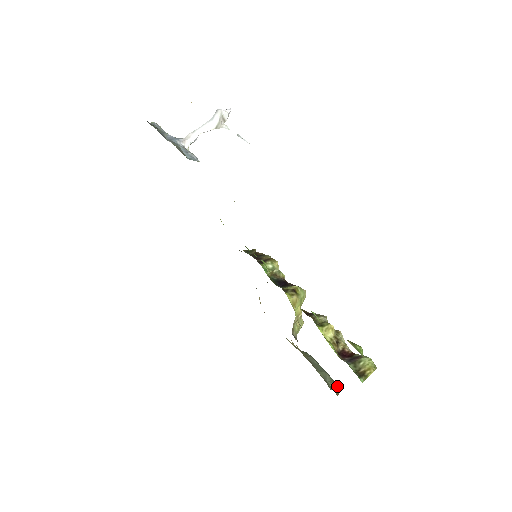
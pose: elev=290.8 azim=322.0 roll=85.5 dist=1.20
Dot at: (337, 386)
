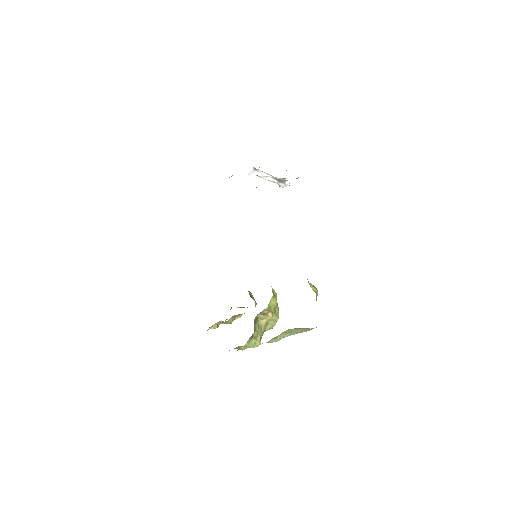
Dot at: occluded
